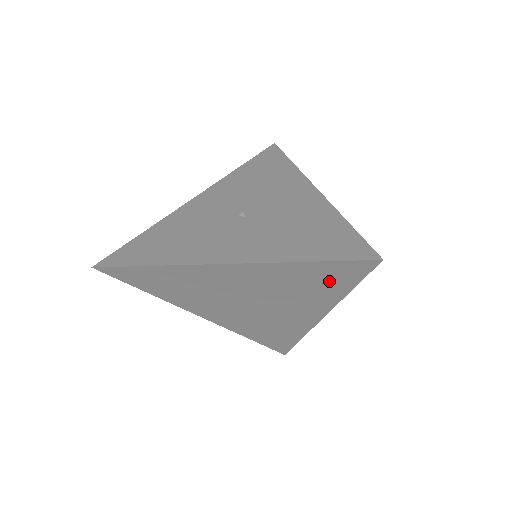
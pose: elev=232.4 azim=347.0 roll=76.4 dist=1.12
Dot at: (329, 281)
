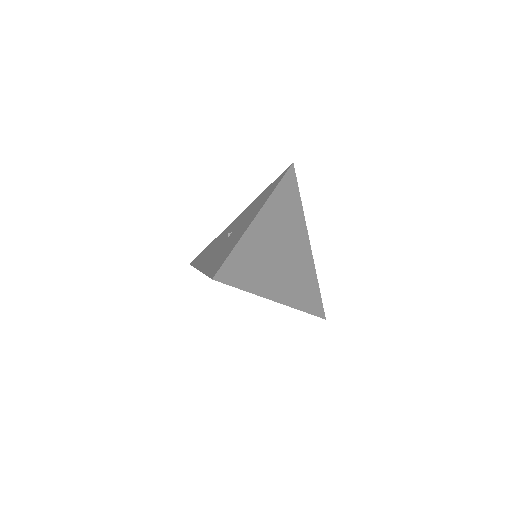
Dot at: occluded
